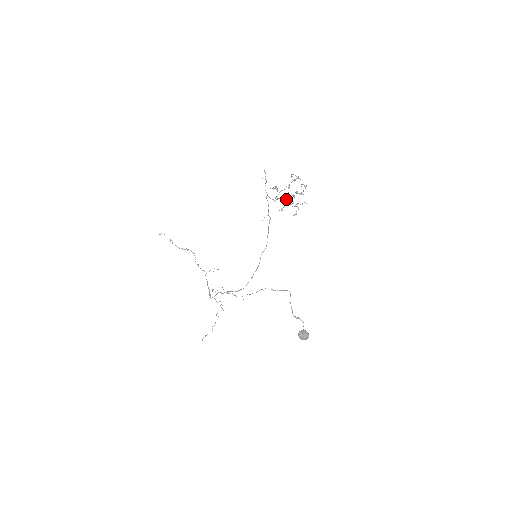
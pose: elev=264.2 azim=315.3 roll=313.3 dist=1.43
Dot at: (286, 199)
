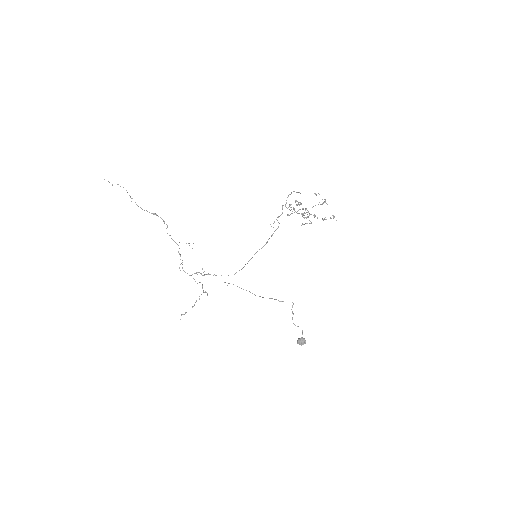
Dot at: (299, 209)
